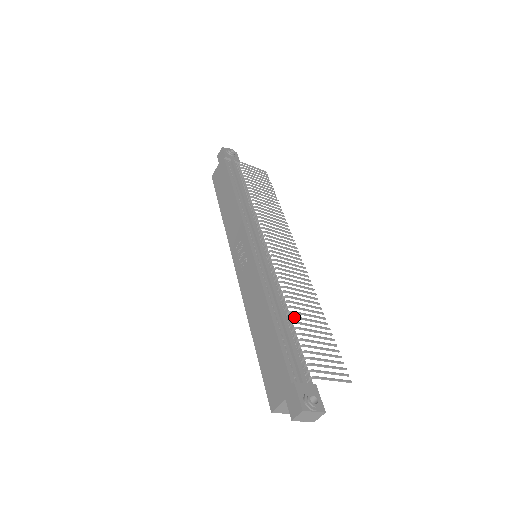
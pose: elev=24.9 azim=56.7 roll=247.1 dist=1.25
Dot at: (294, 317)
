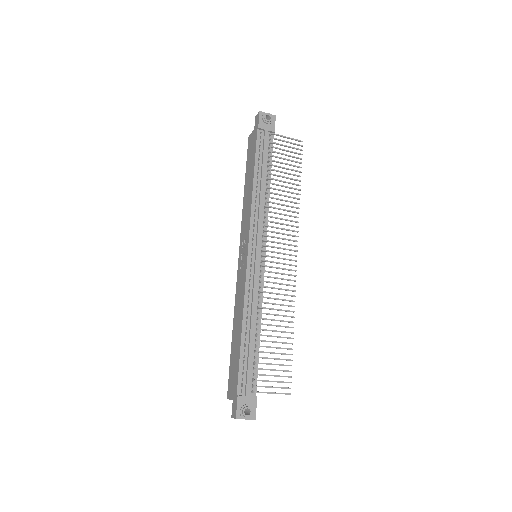
Dot at: (260, 335)
